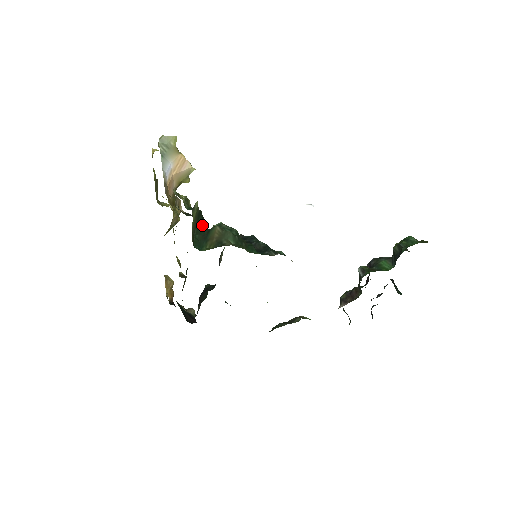
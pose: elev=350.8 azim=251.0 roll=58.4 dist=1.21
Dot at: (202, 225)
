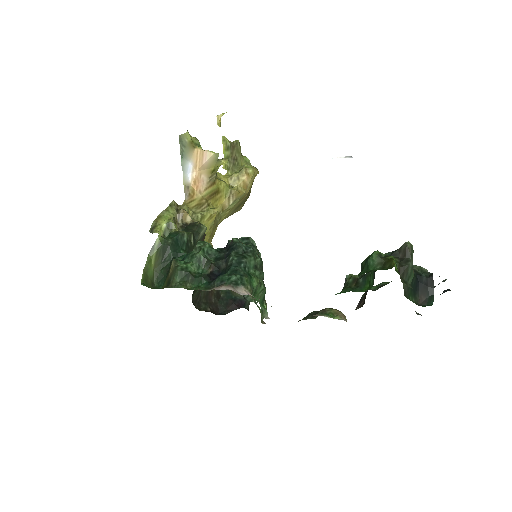
Dot at: (170, 256)
